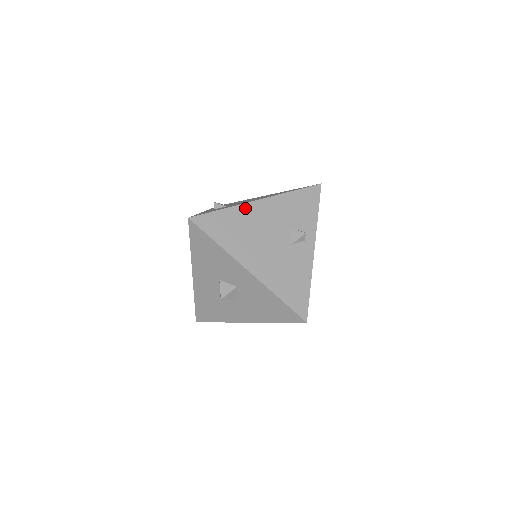
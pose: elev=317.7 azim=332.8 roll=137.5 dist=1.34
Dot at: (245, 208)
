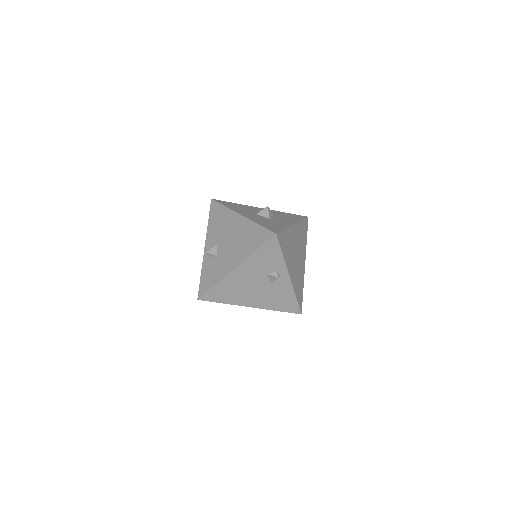
Dot at: (228, 278)
